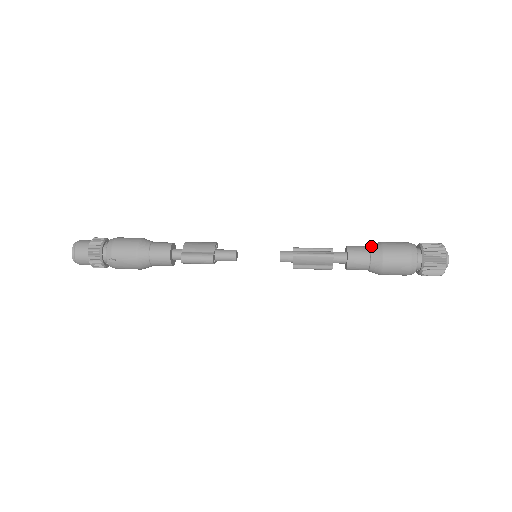
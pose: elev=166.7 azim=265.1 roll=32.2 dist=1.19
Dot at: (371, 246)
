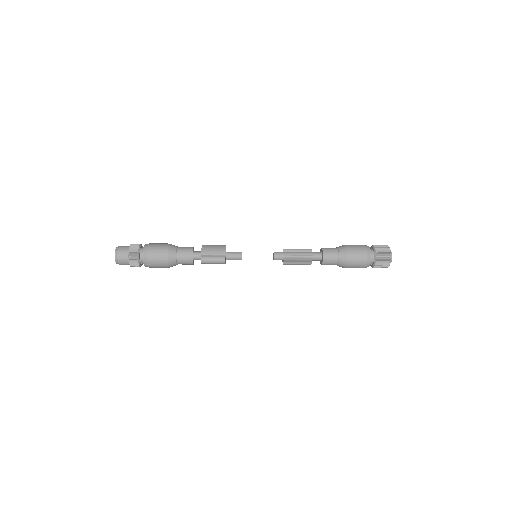
Dot at: (339, 249)
